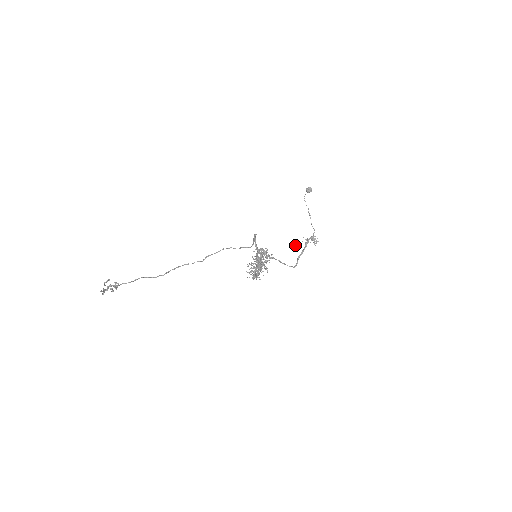
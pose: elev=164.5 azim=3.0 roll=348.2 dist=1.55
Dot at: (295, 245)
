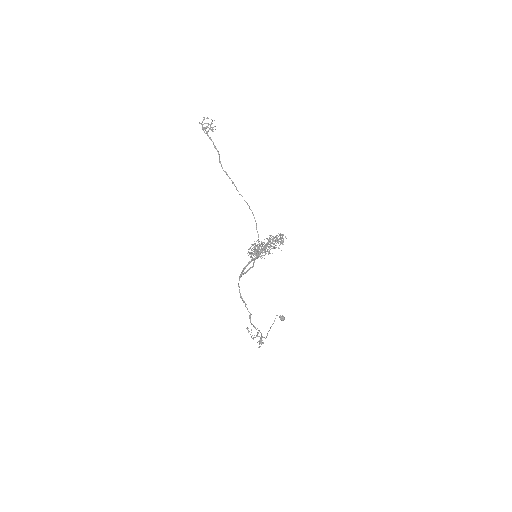
Dot at: (247, 327)
